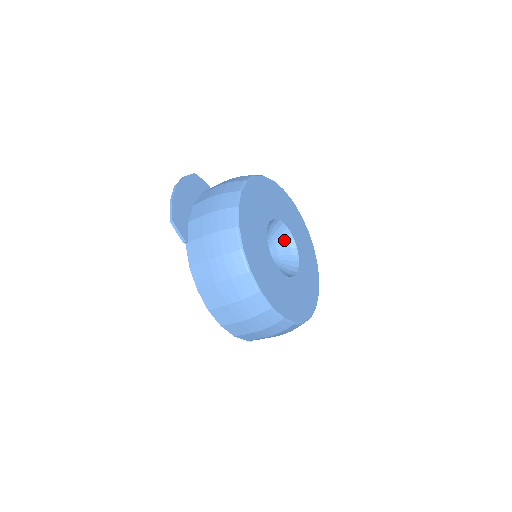
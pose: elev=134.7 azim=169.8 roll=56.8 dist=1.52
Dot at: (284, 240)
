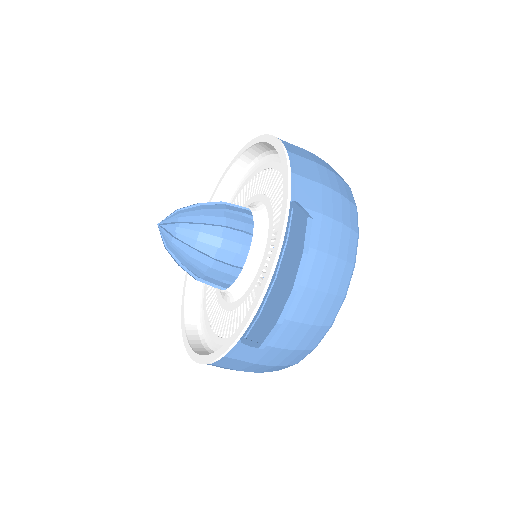
Dot at: occluded
